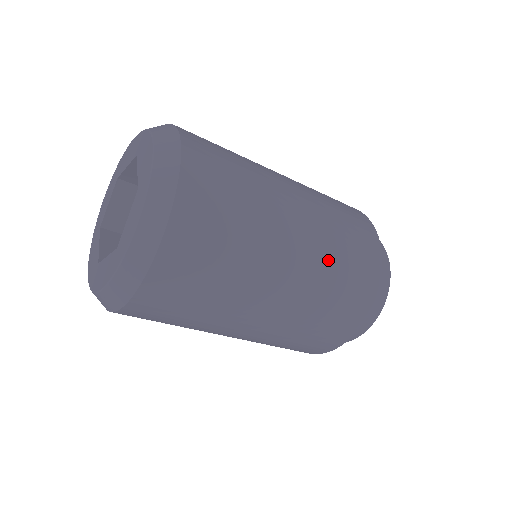
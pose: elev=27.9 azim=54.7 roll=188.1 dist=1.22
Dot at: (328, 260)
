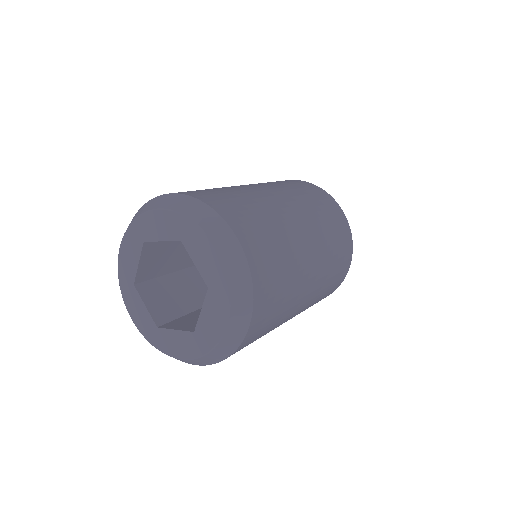
Dot at: (328, 269)
